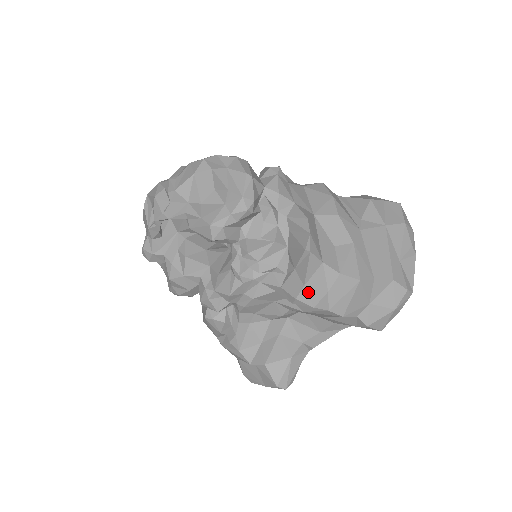
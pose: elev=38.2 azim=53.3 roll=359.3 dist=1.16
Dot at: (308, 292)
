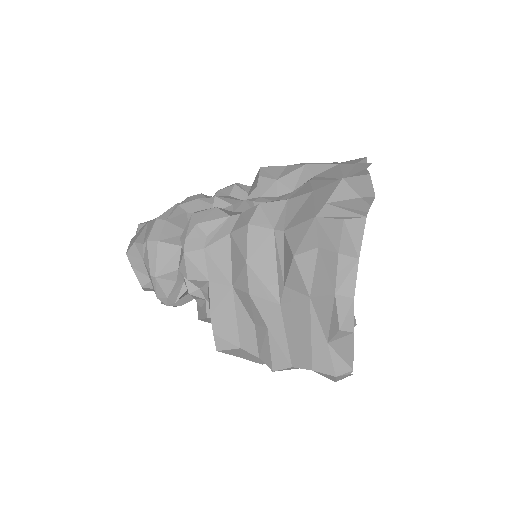
Dot at: (247, 359)
